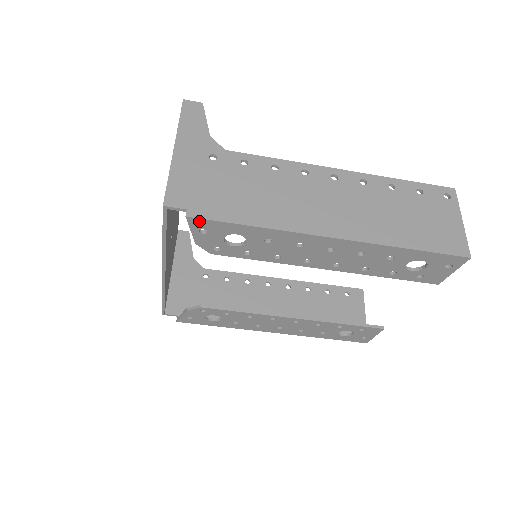
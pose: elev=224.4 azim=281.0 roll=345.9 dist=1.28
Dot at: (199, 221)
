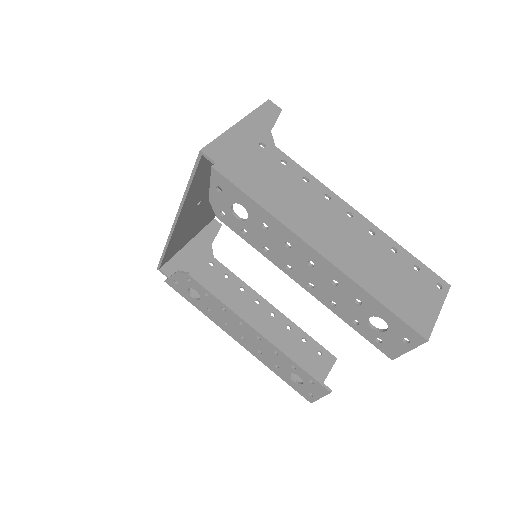
Dot at: (220, 177)
